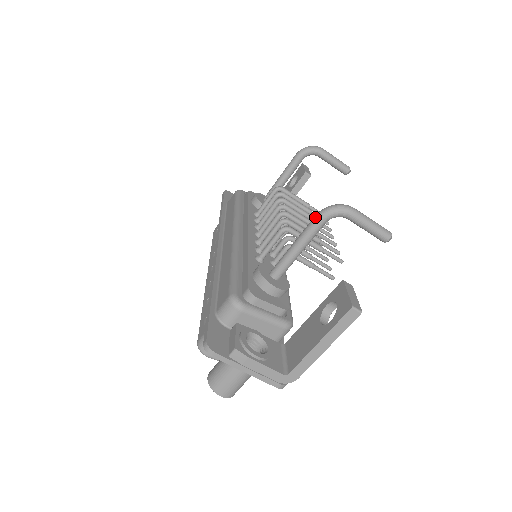
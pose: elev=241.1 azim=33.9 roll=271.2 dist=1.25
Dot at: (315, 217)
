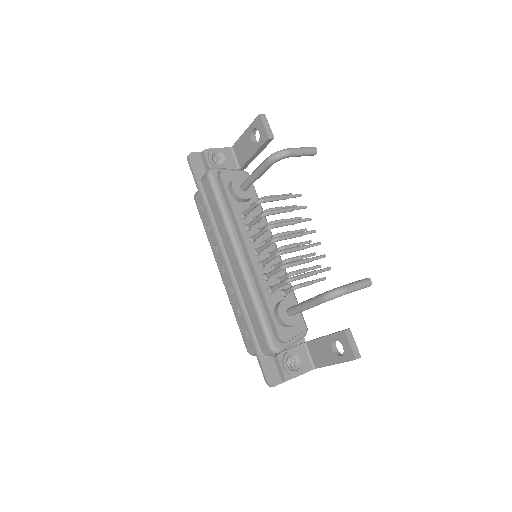
Dot at: (319, 301)
